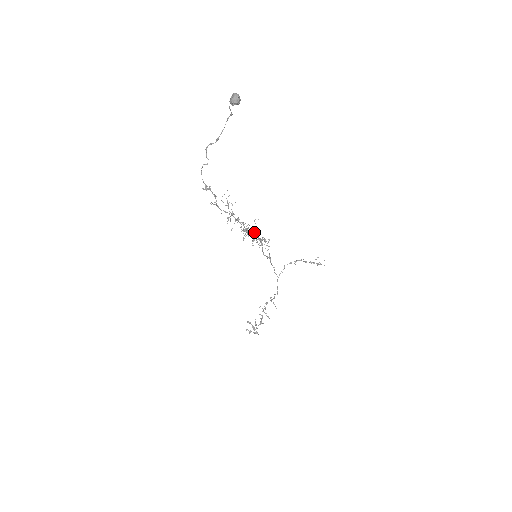
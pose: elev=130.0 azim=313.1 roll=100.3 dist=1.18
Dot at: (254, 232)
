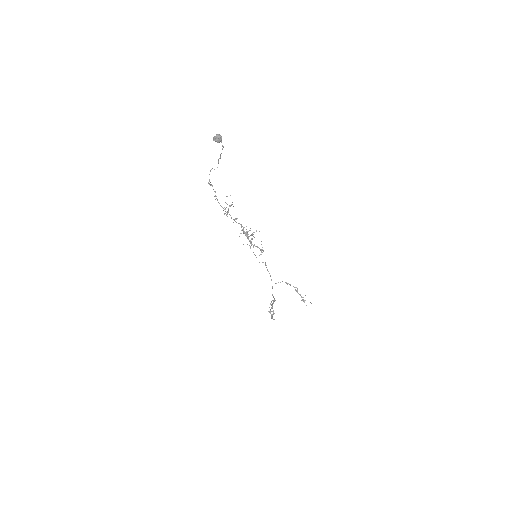
Dot at: occluded
